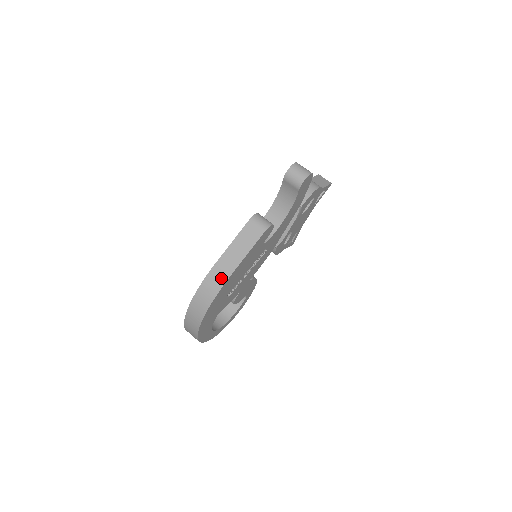
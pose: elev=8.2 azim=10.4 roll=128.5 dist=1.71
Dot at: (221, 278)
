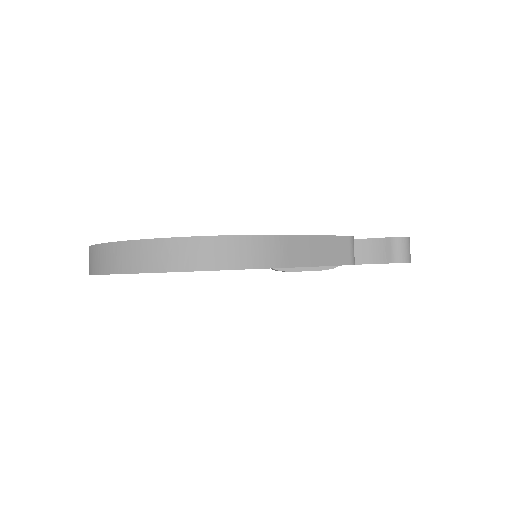
Dot at: (279, 257)
